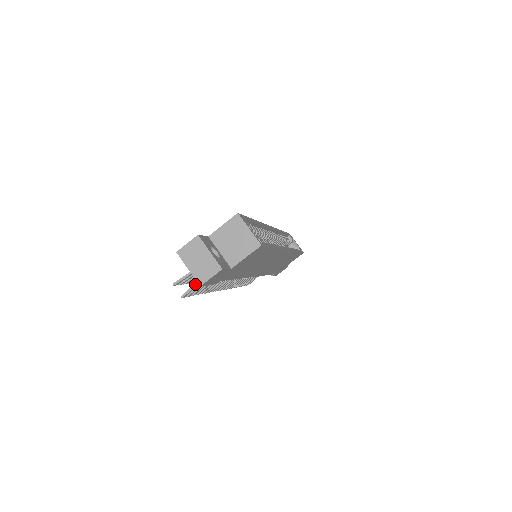
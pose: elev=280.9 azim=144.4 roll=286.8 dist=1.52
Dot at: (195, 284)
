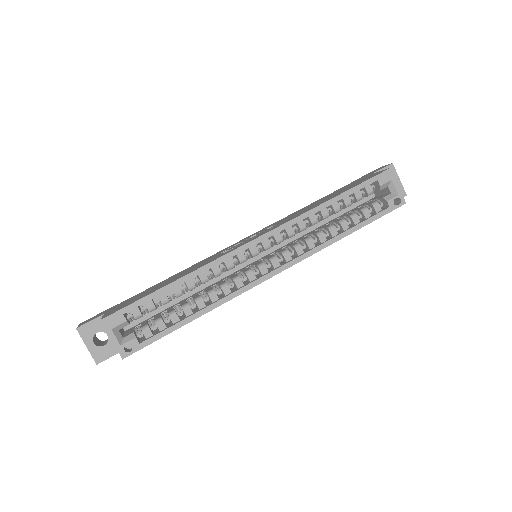
Dot at: occluded
